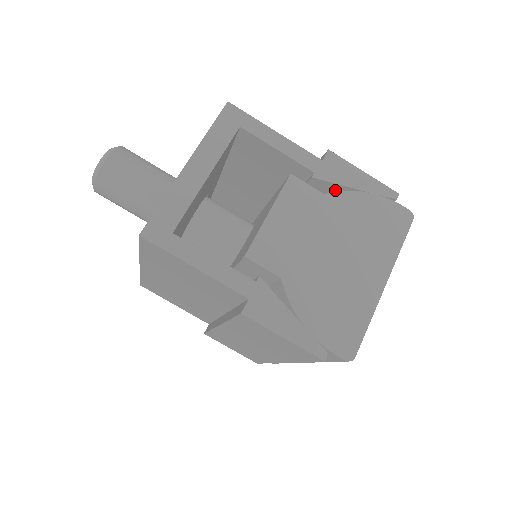
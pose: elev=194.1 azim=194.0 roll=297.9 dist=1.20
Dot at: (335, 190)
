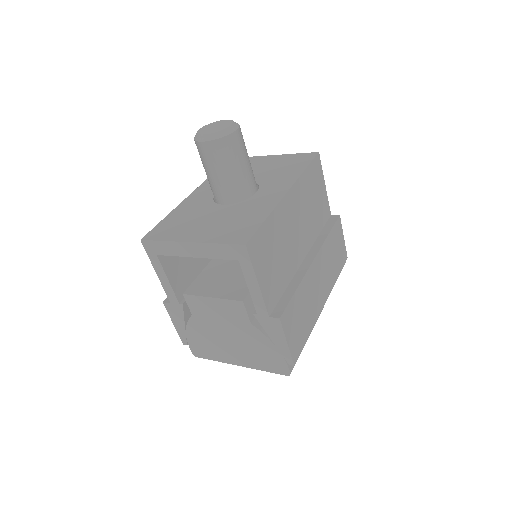
Dot at: occluded
